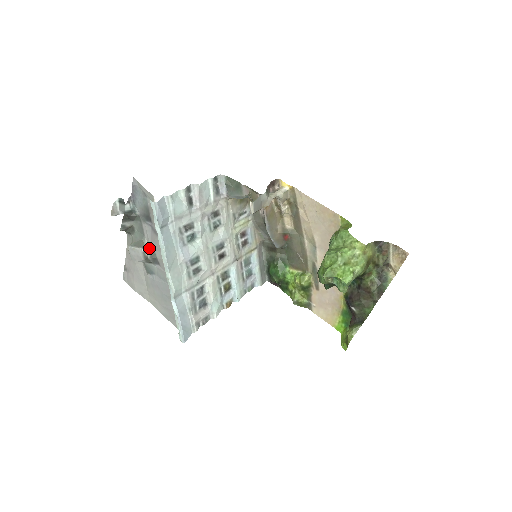
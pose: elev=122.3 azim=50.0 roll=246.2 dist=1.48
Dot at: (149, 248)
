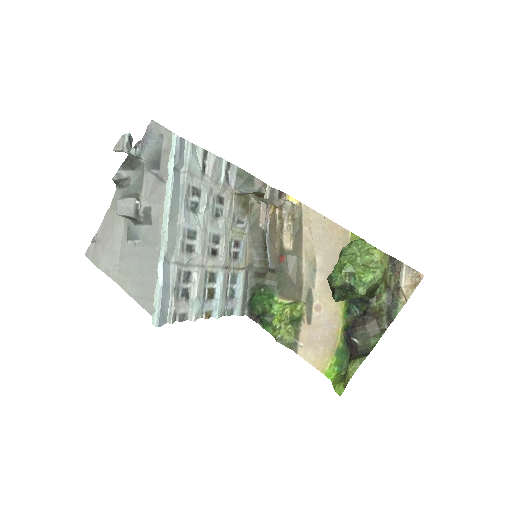
Dot at: (144, 202)
